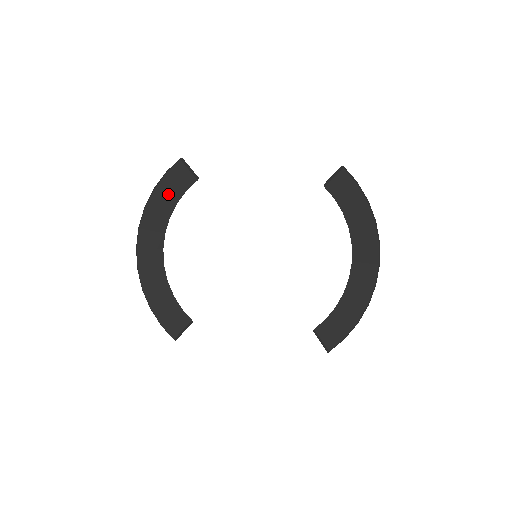
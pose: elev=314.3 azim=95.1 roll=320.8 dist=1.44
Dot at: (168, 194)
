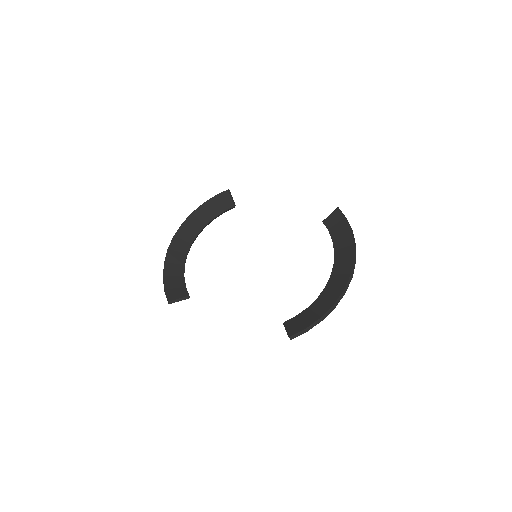
Dot at: (211, 209)
